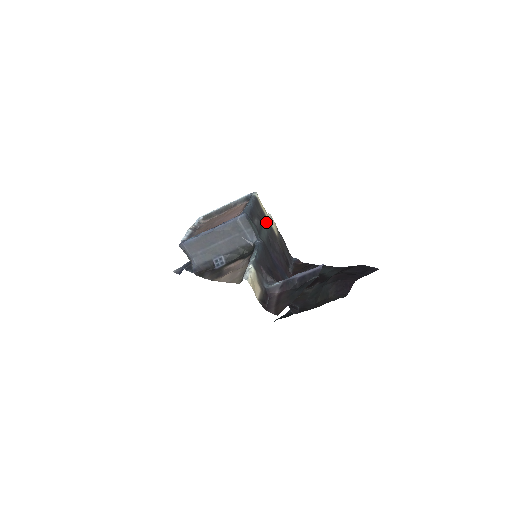
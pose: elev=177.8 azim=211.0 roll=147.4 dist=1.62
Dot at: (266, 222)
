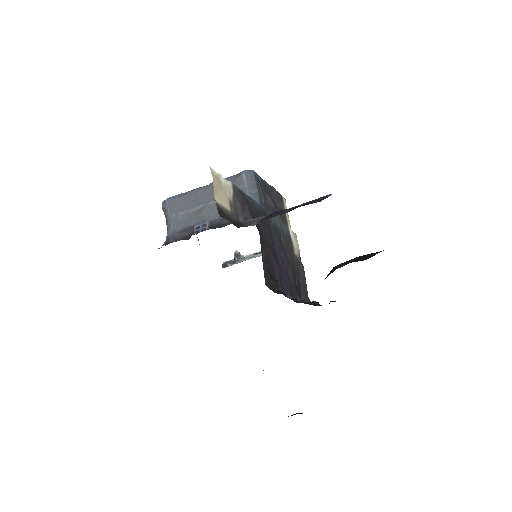
Dot at: (284, 224)
